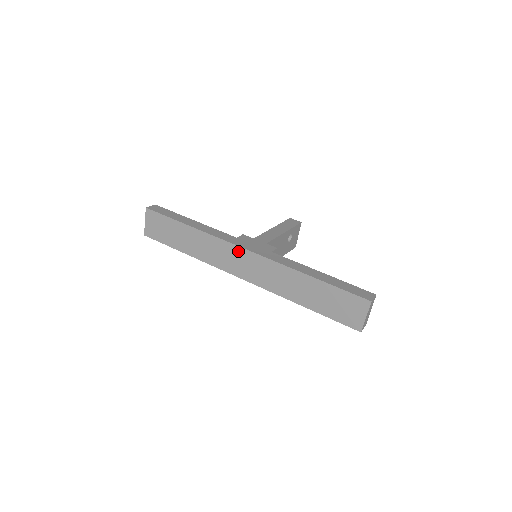
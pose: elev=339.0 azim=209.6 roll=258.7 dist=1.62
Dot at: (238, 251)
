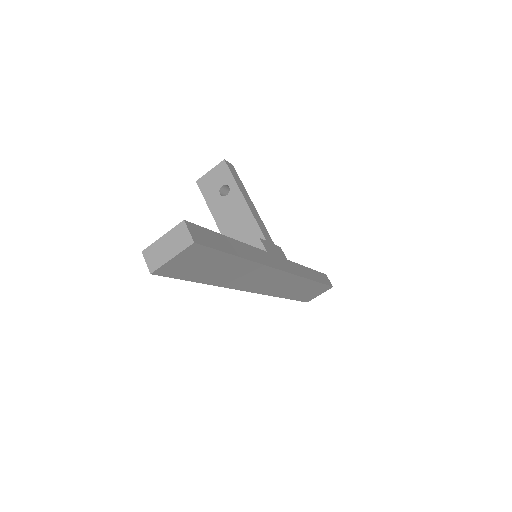
Dot at: (277, 274)
